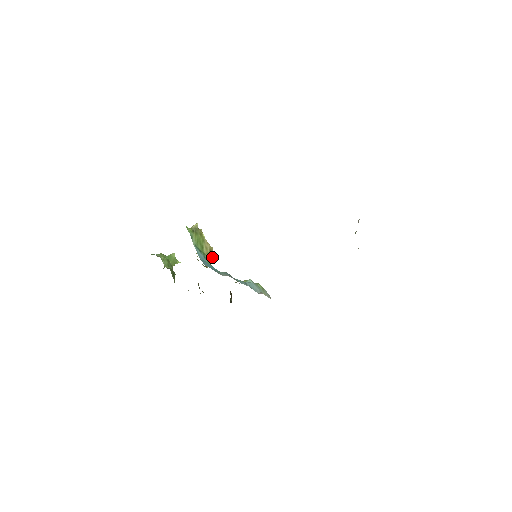
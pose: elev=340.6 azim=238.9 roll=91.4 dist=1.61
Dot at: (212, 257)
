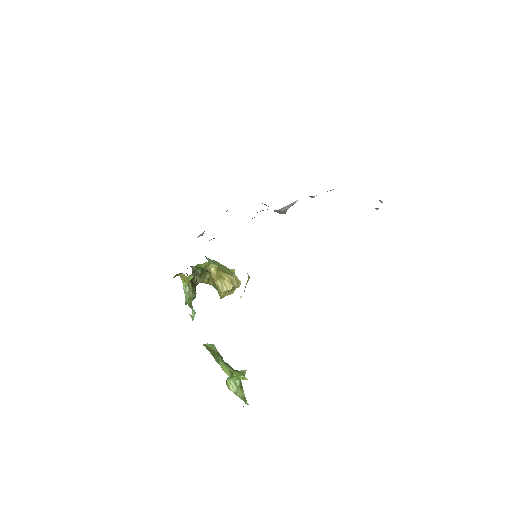
Dot at: (225, 276)
